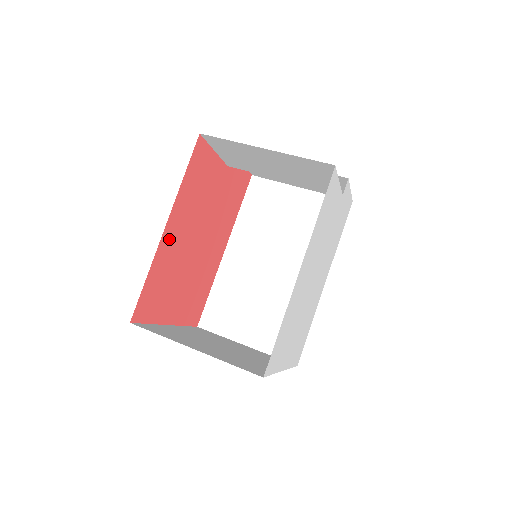
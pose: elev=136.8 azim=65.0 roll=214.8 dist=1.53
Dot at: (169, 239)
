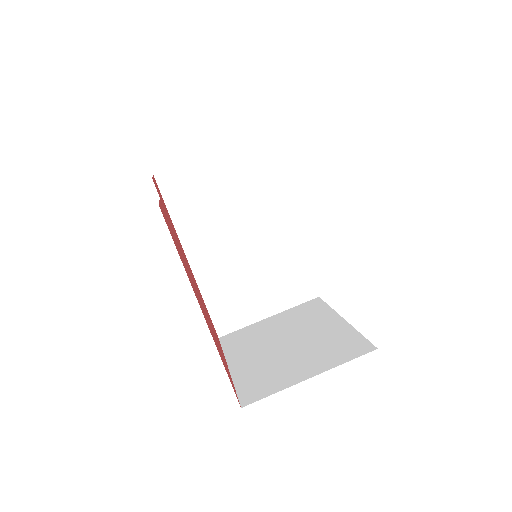
Dot at: (205, 318)
